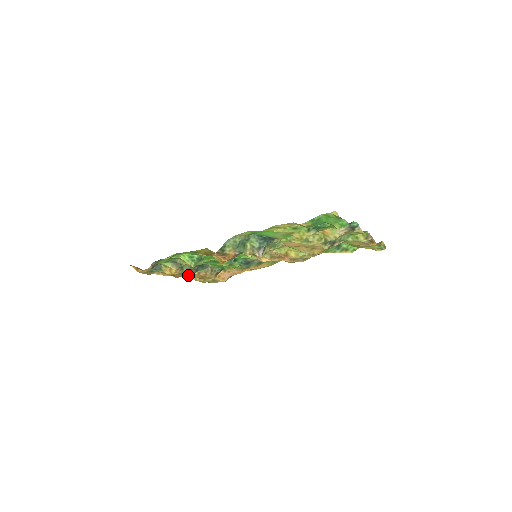
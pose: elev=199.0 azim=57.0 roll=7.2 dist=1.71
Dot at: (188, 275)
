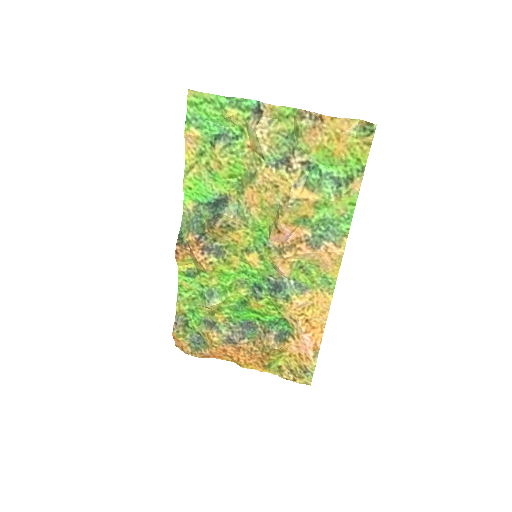
Dot at: (249, 354)
